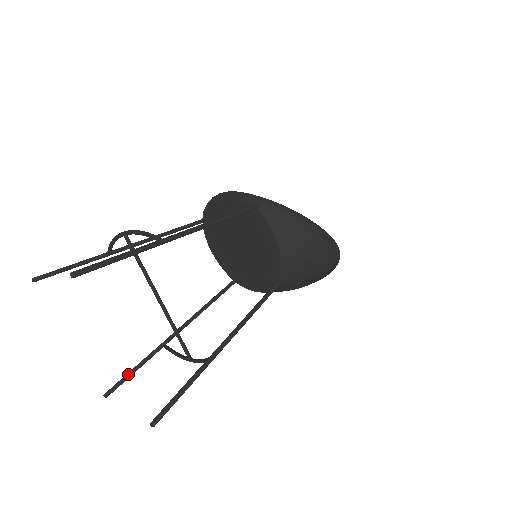
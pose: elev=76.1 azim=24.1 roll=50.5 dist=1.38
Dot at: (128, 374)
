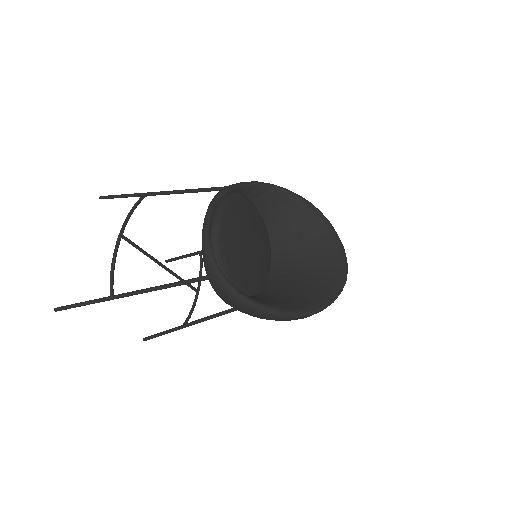
Dot at: (178, 258)
